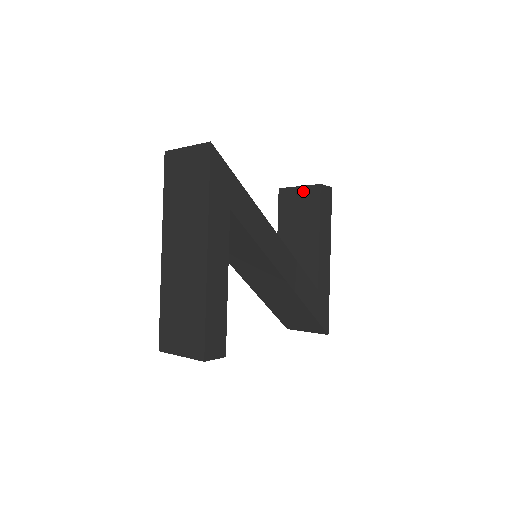
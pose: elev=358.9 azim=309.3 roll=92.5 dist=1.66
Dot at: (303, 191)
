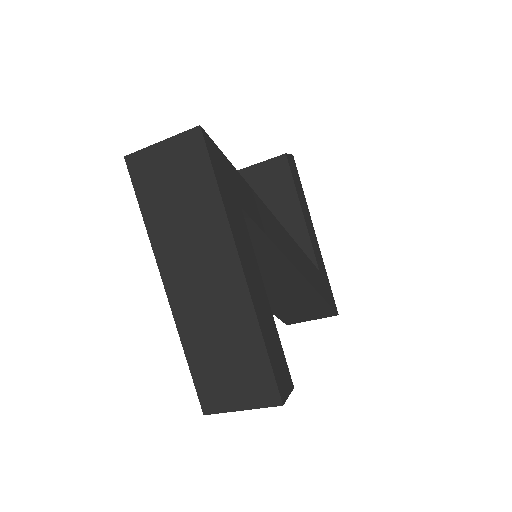
Dot at: (266, 167)
